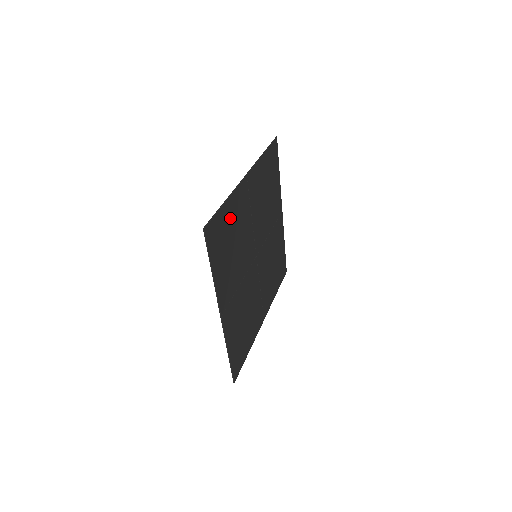
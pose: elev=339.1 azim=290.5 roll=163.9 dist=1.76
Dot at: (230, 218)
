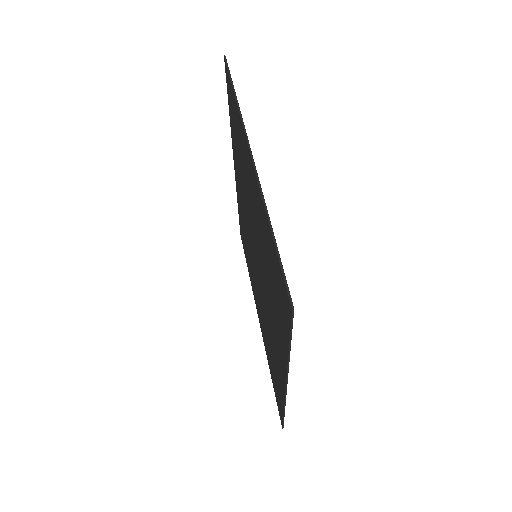
Dot at: (269, 244)
